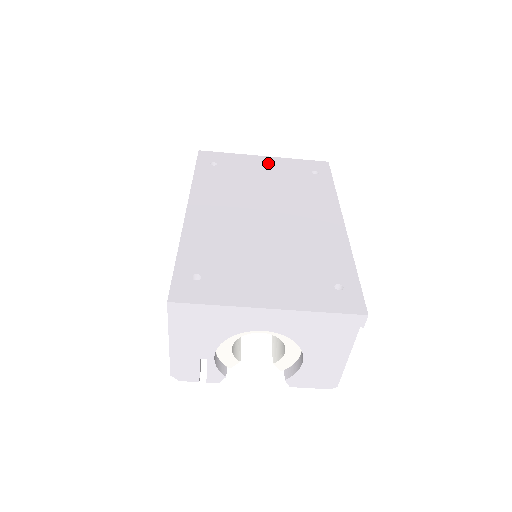
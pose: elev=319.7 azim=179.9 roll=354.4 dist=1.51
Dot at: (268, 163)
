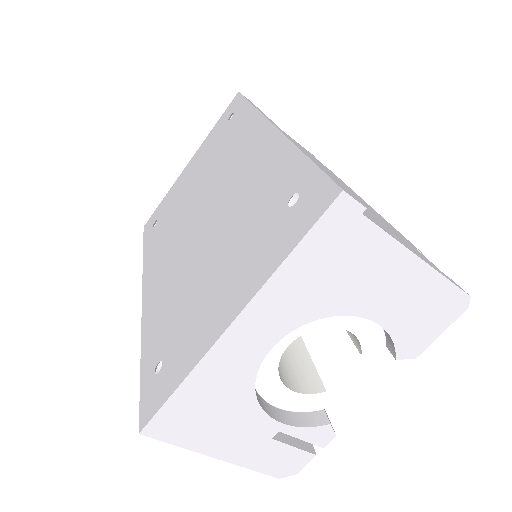
Dot at: (192, 164)
